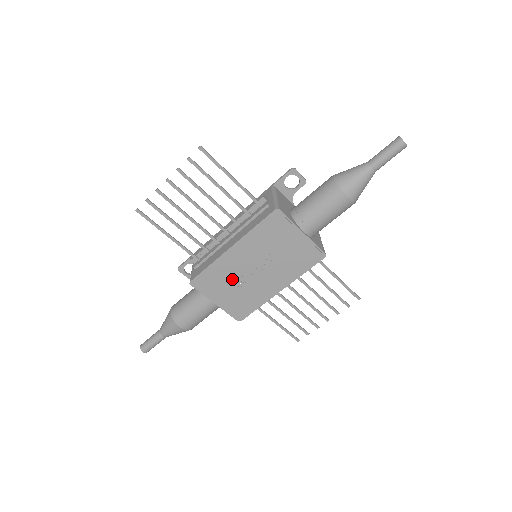
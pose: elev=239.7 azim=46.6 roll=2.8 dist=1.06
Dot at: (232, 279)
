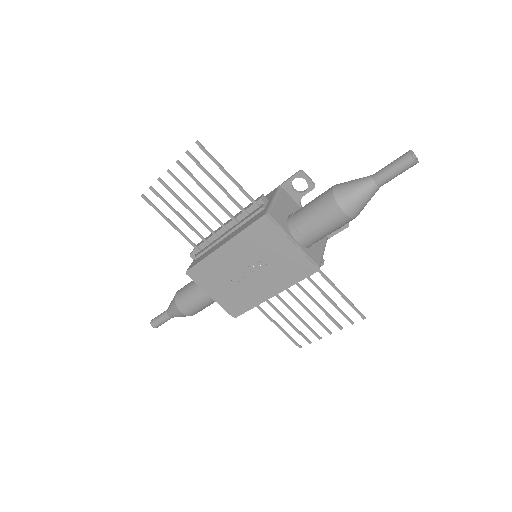
Dot at: (225, 276)
